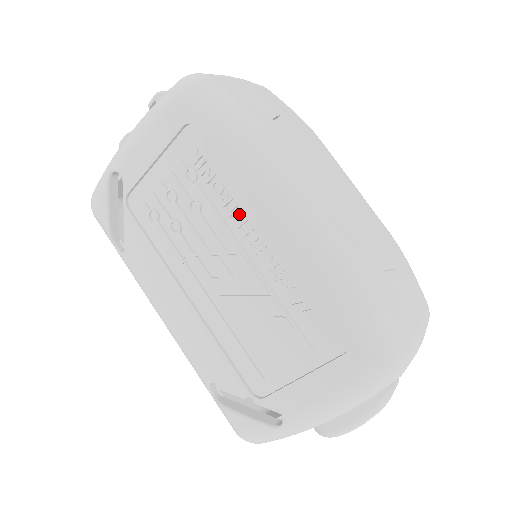
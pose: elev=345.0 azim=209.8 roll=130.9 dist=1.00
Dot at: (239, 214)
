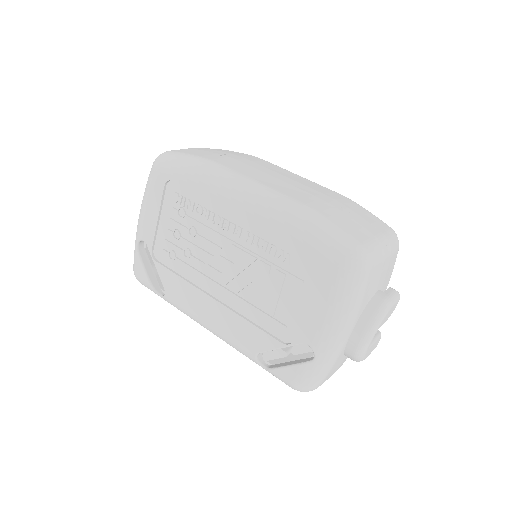
Dot at: (217, 218)
